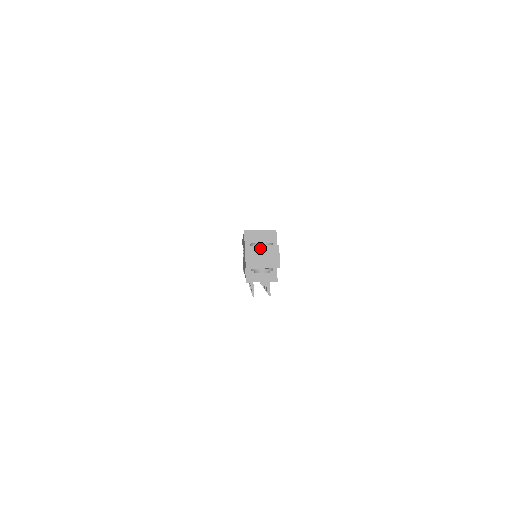
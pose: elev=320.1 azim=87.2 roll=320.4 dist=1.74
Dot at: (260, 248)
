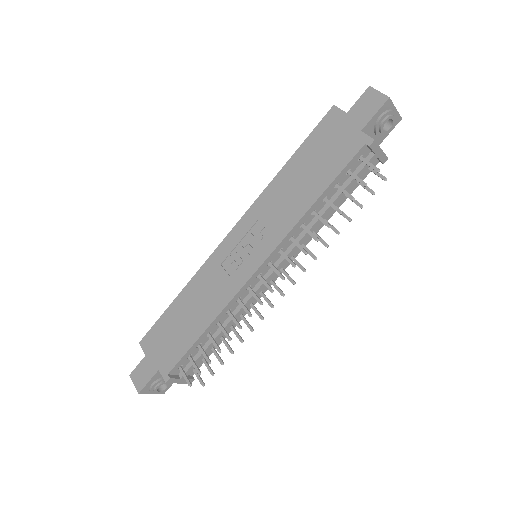
Dot at: occluded
